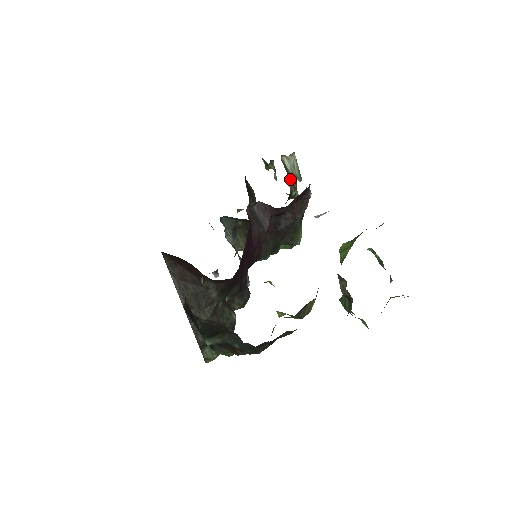
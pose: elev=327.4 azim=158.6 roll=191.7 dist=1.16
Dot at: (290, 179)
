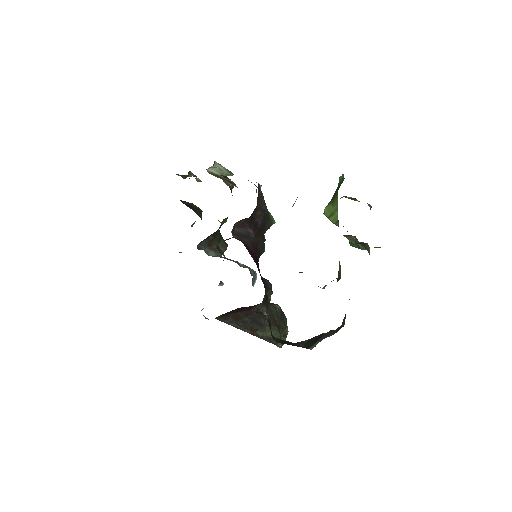
Dot at: occluded
